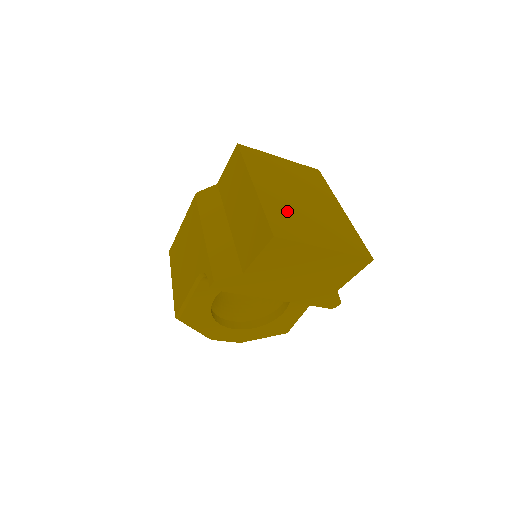
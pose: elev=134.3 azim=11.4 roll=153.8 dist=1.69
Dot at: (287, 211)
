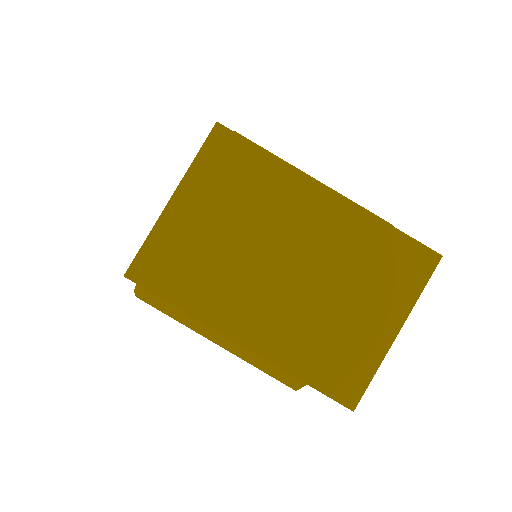
Dot at: (311, 334)
